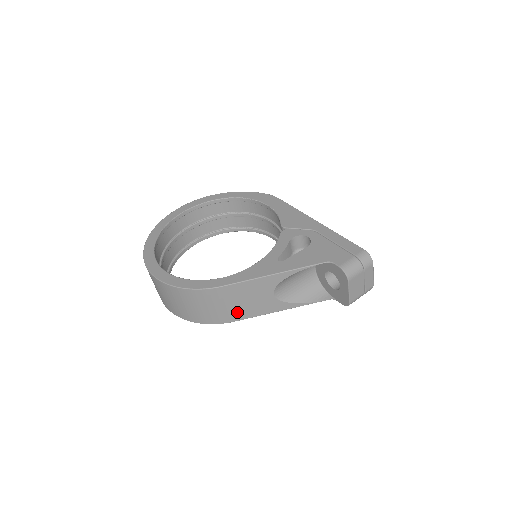
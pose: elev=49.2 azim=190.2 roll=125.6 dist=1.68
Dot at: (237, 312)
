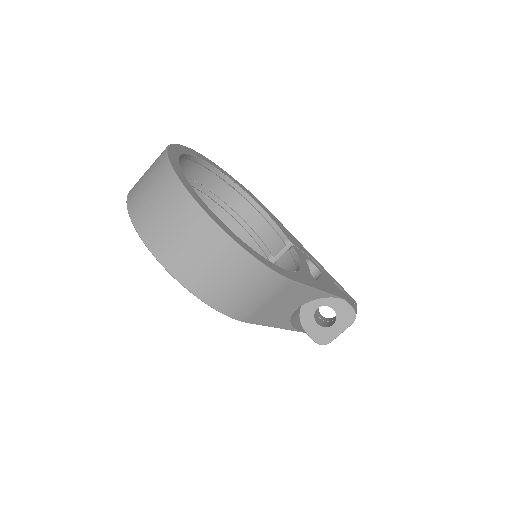
Dot at: (262, 313)
